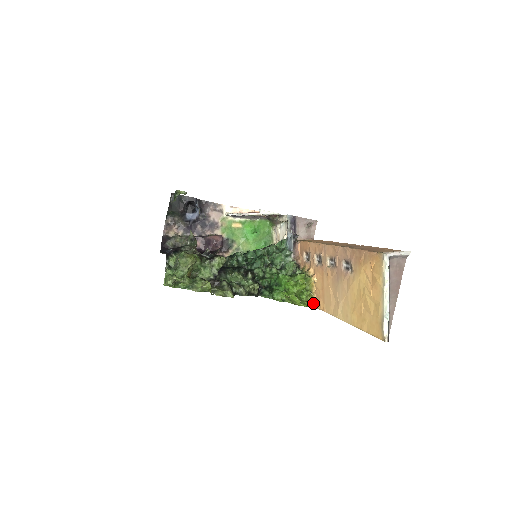
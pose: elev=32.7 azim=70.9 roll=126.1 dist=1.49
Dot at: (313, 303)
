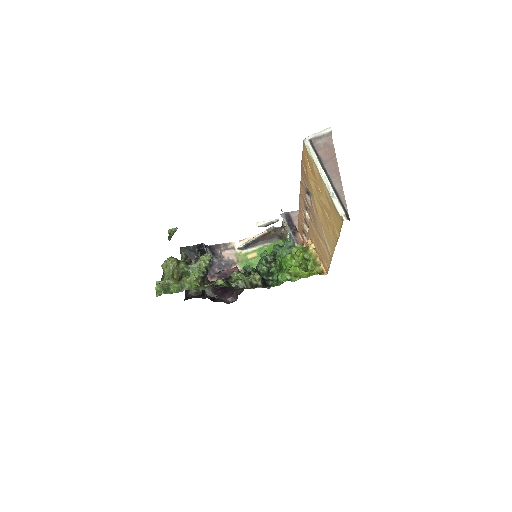
Dot at: (322, 271)
